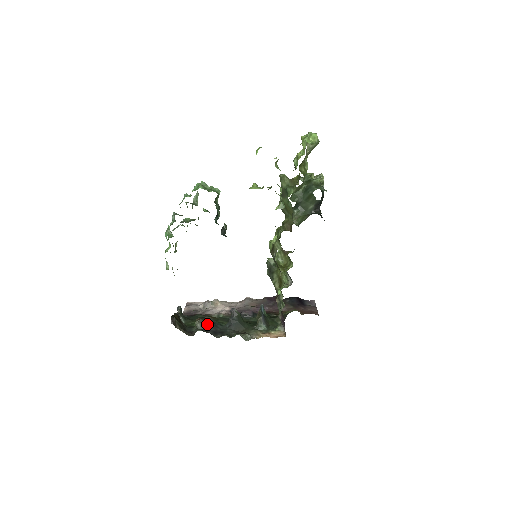
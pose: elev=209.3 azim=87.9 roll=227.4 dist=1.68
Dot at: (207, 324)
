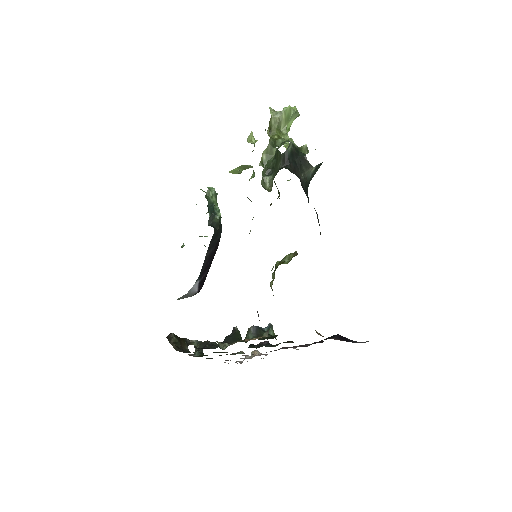
Dot at: (204, 344)
